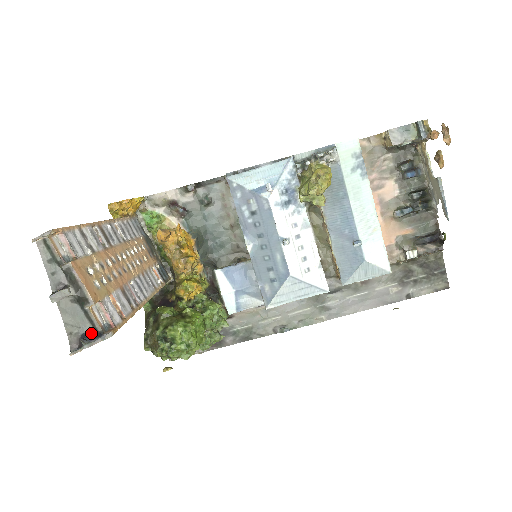
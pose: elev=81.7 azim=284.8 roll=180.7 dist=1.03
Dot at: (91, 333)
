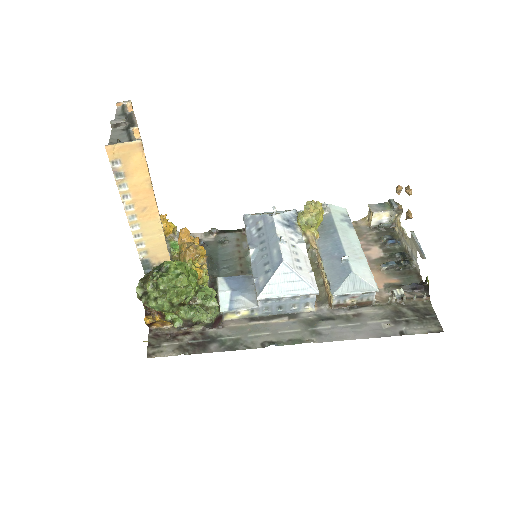
Dot at: (126, 142)
